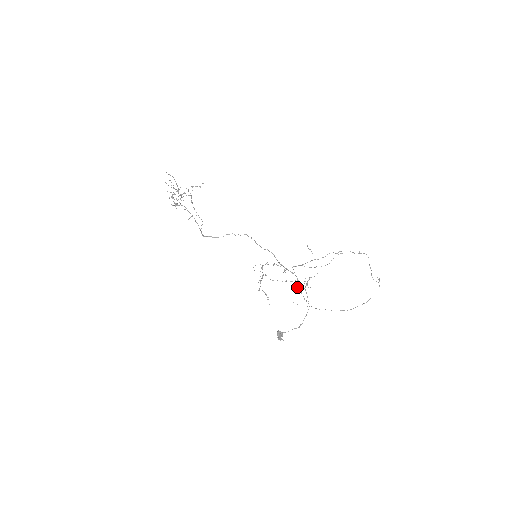
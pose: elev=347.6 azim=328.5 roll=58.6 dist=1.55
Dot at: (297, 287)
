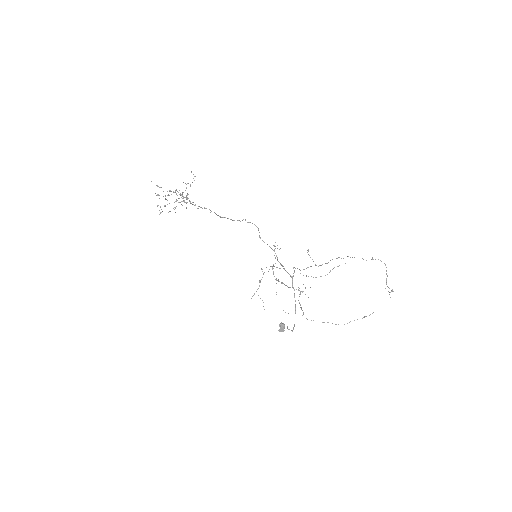
Dot at: occluded
